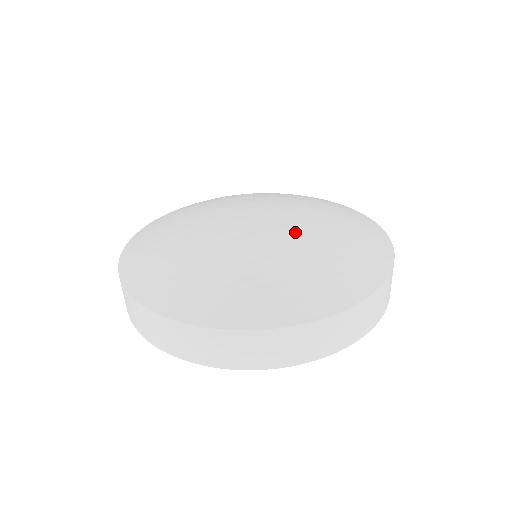
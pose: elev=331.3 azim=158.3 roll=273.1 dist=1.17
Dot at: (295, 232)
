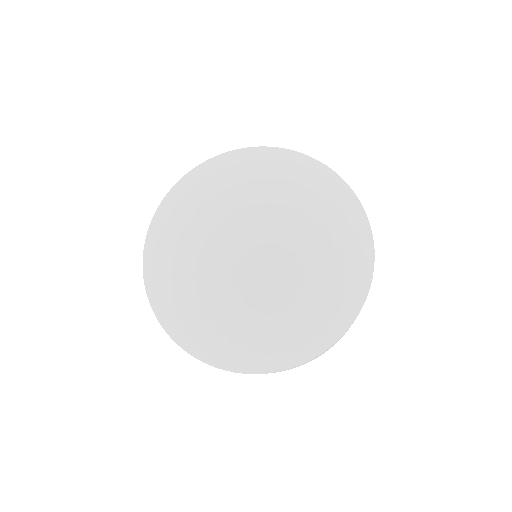
Dot at: (291, 227)
